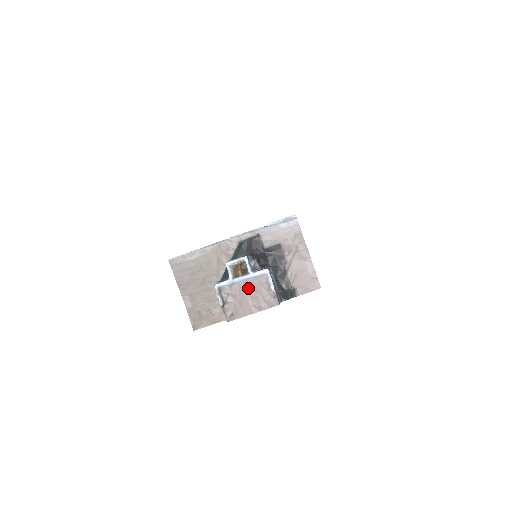
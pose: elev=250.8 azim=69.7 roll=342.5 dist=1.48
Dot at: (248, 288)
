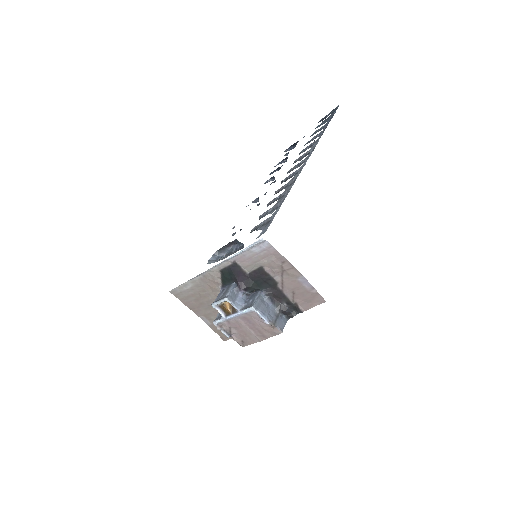
Dot at: (244, 322)
